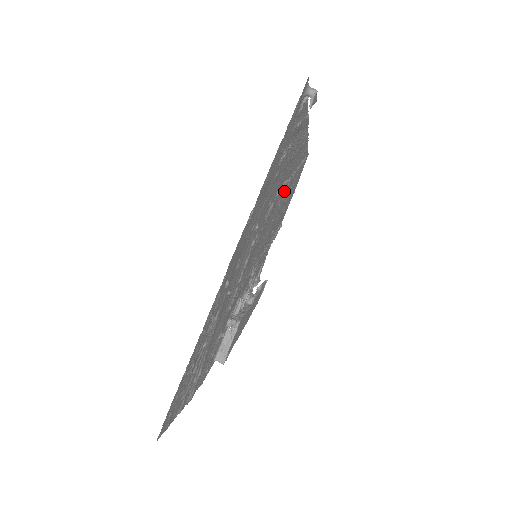
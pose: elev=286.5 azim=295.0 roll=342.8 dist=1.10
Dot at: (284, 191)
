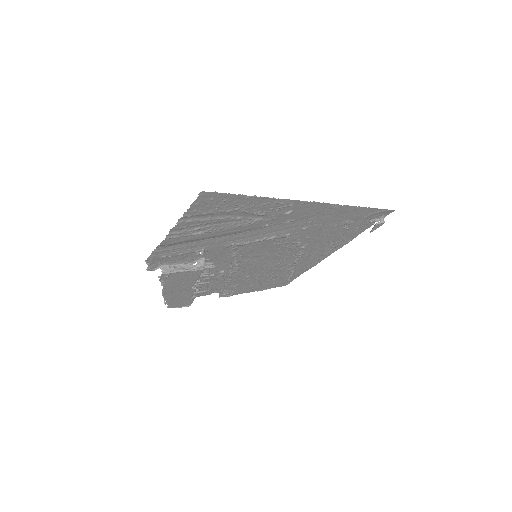
Dot at: (288, 262)
